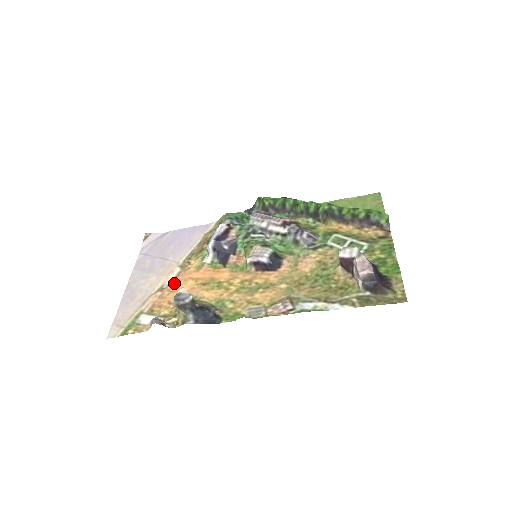
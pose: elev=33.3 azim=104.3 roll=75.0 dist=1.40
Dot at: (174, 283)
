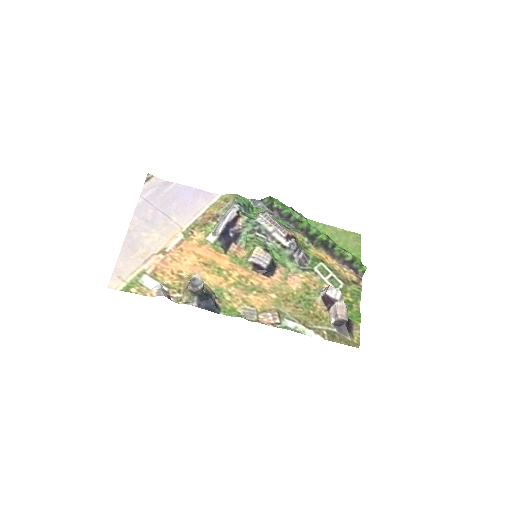
Dot at: (177, 251)
